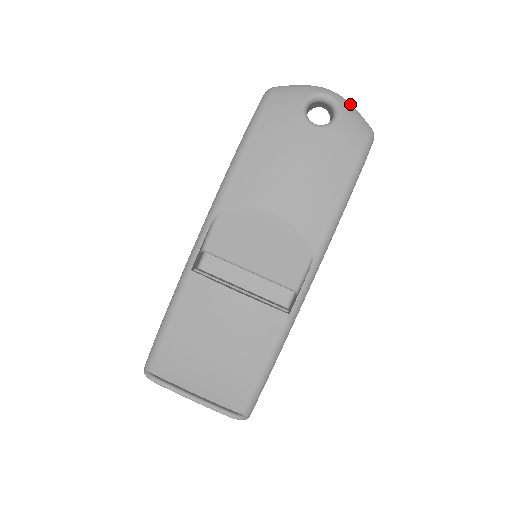
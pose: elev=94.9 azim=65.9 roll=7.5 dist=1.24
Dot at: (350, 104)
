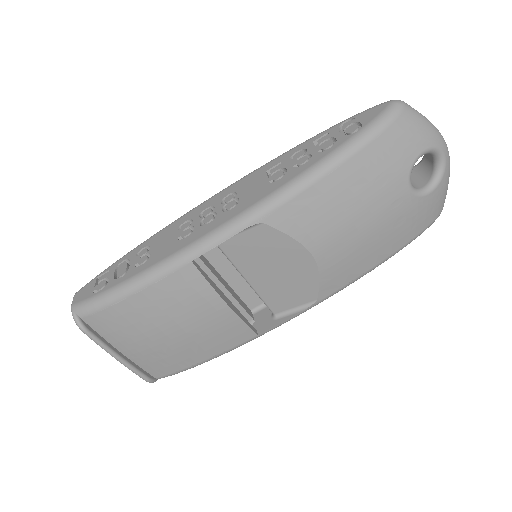
Dot at: occluded
